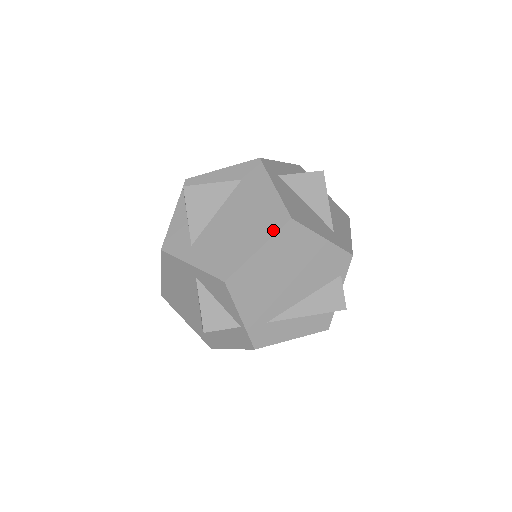
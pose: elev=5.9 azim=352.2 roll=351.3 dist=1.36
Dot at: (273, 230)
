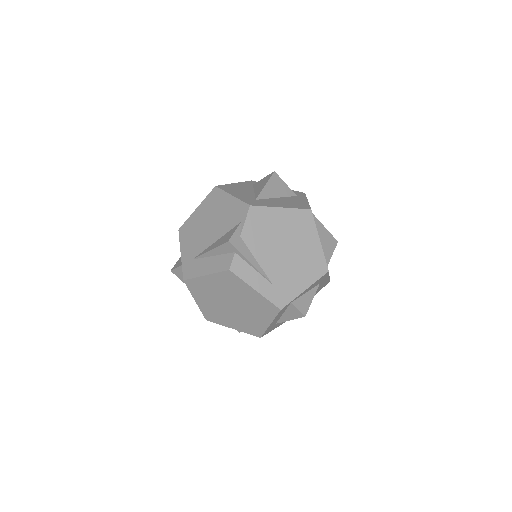
Dot at: occluded
